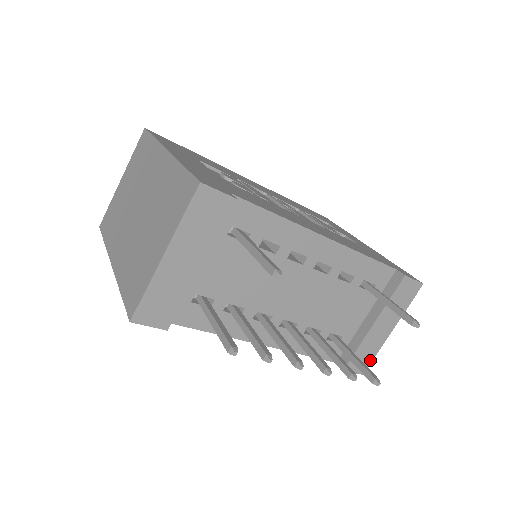
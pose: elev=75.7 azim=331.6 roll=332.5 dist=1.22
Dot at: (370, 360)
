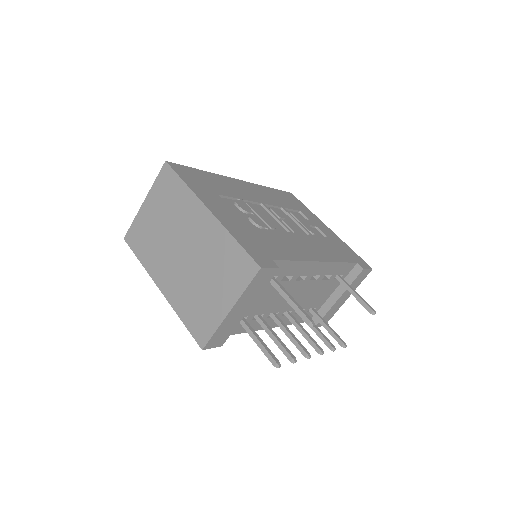
Dot at: (331, 317)
